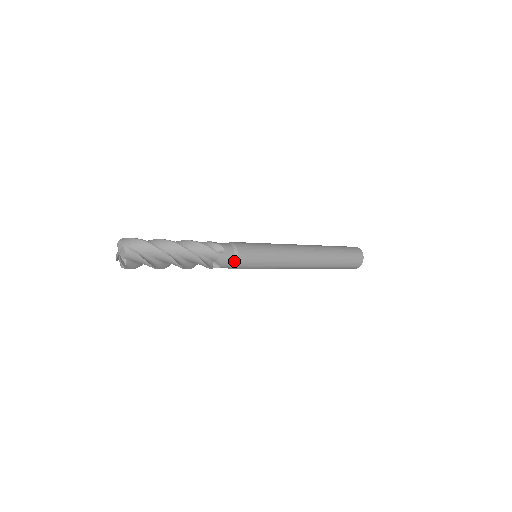
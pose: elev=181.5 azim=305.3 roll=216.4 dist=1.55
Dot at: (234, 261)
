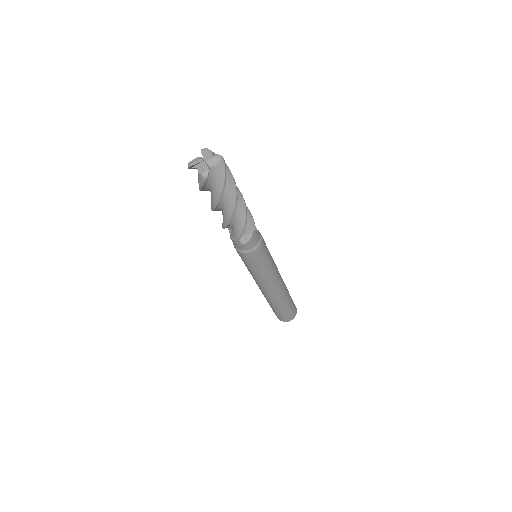
Dot at: (256, 245)
